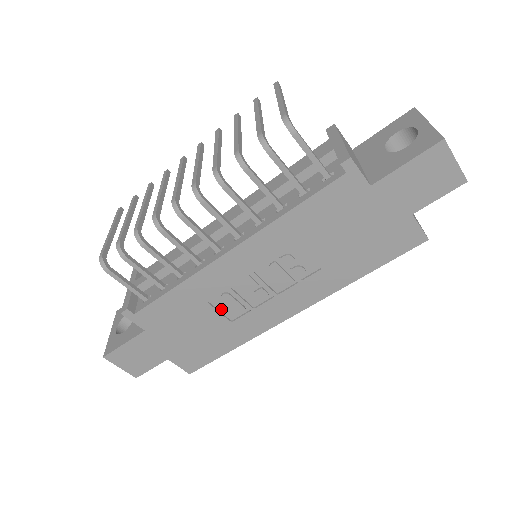
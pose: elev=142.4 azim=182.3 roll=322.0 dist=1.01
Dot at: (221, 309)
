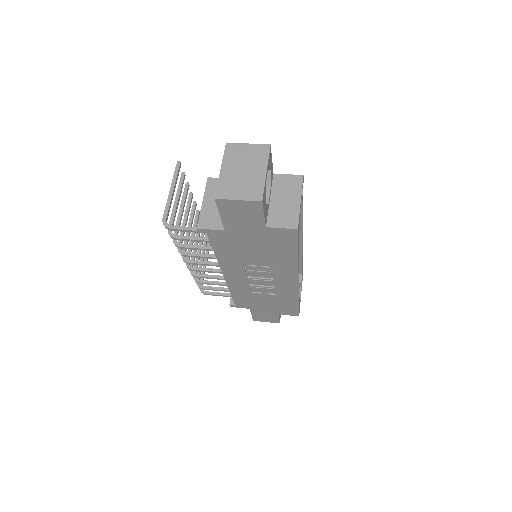
Dot at: (262, 293)
